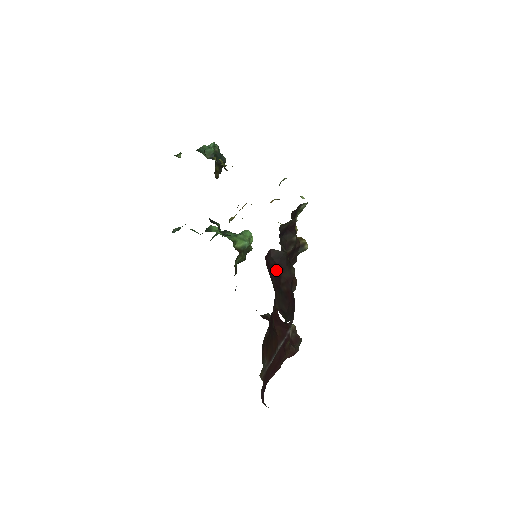
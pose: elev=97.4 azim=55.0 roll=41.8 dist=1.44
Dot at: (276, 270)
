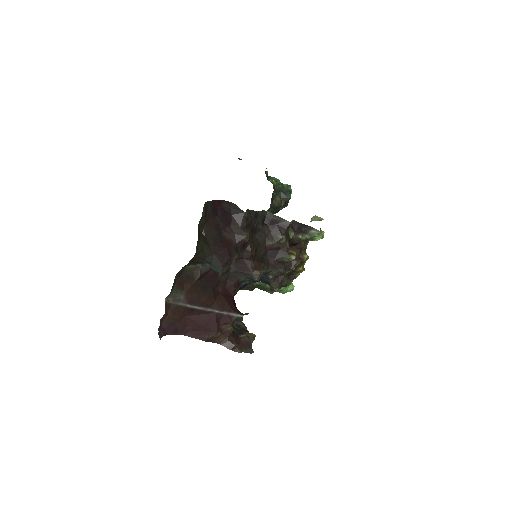
Dot at: (227, 217)
